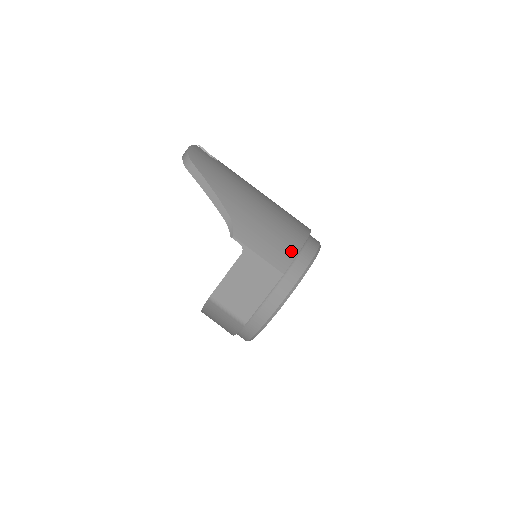
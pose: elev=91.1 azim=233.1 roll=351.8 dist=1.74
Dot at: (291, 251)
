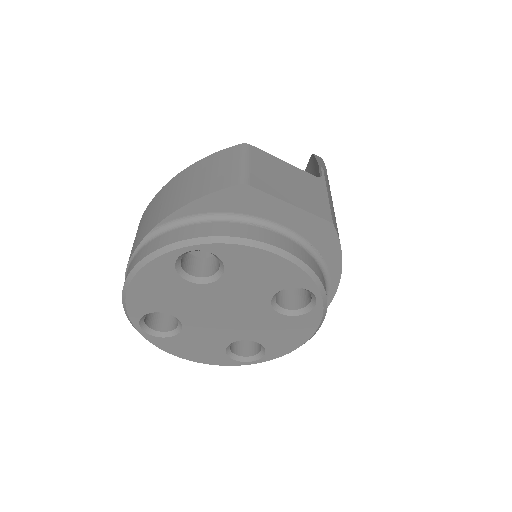
Dot at: occluded
